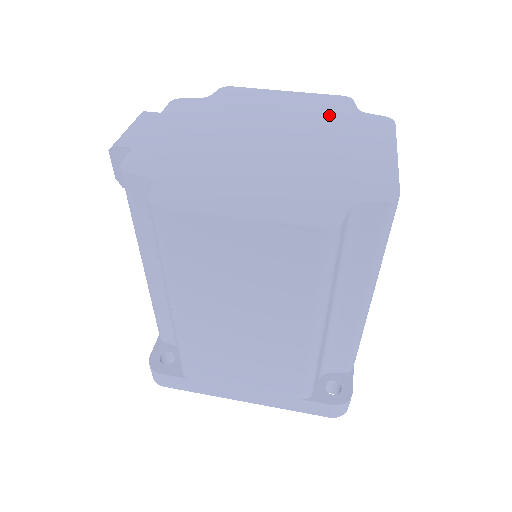
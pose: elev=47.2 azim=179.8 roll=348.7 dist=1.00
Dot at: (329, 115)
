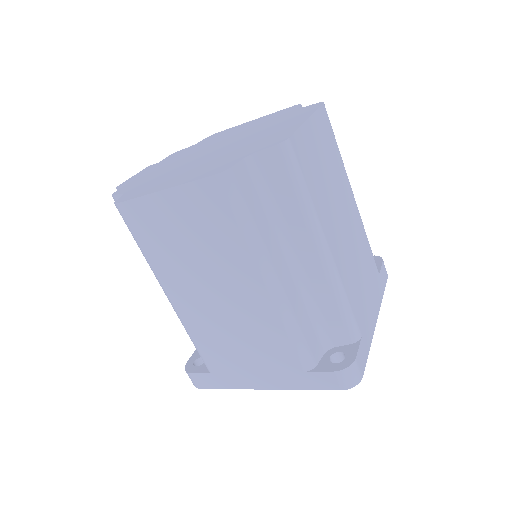
Dot at: (274, 119)
